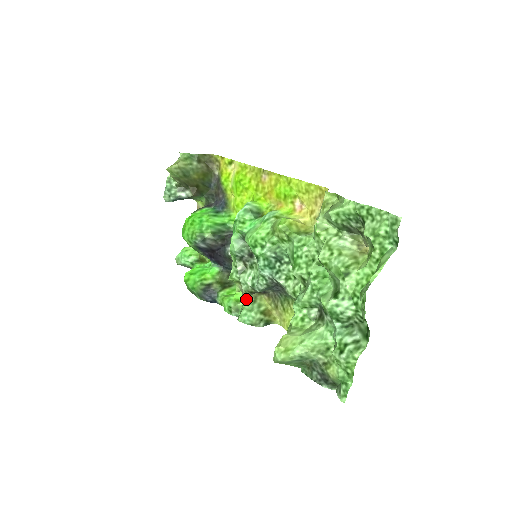
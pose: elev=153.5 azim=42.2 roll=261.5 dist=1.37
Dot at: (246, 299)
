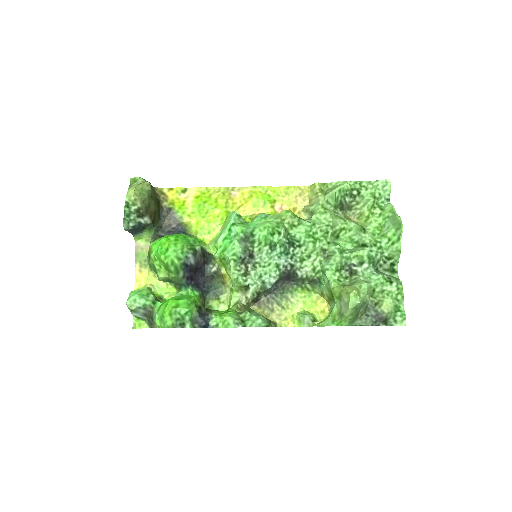
Dot at: (247, 307)
